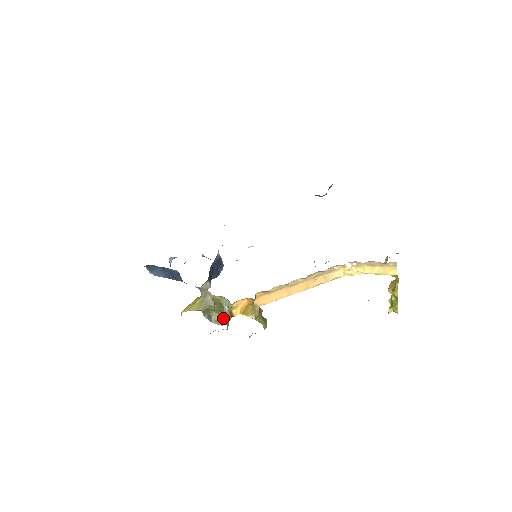
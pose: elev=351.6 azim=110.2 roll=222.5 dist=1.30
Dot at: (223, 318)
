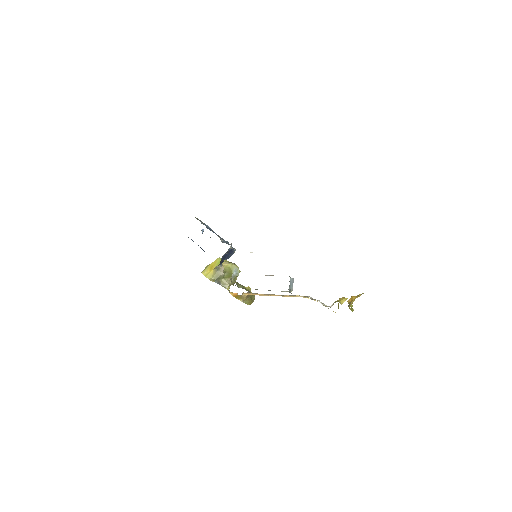
Dot at: (228, 284)
